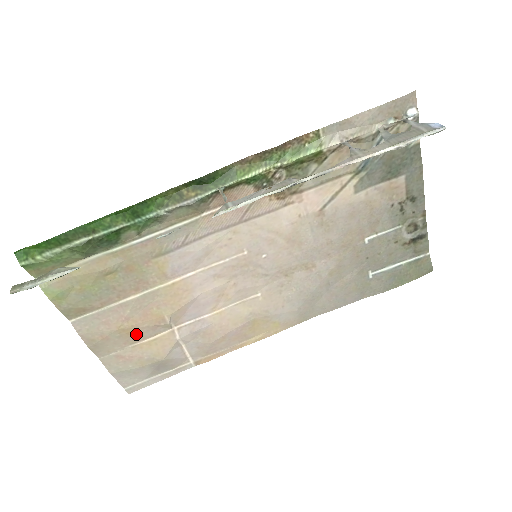
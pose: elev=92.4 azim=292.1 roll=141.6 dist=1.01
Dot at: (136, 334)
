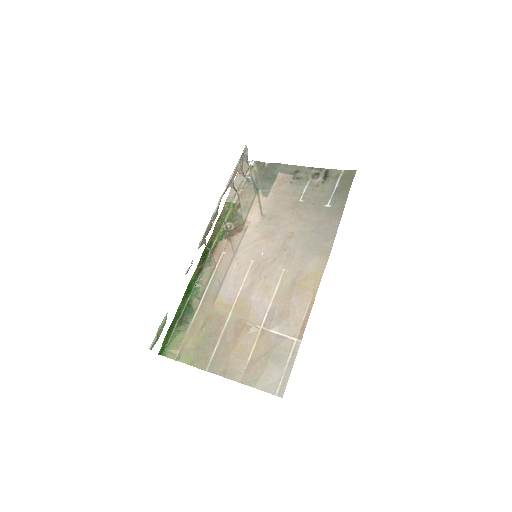
Dot at: (244, 348)
